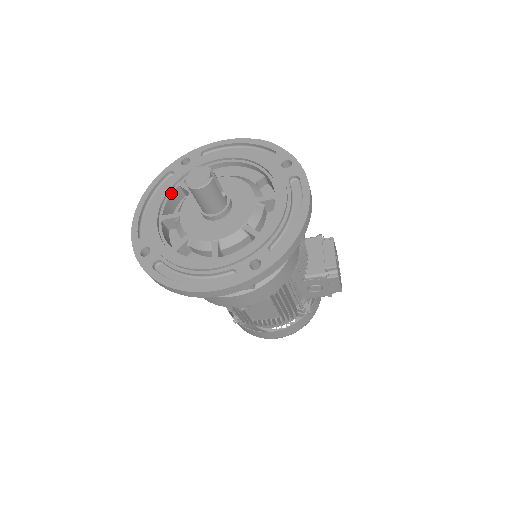
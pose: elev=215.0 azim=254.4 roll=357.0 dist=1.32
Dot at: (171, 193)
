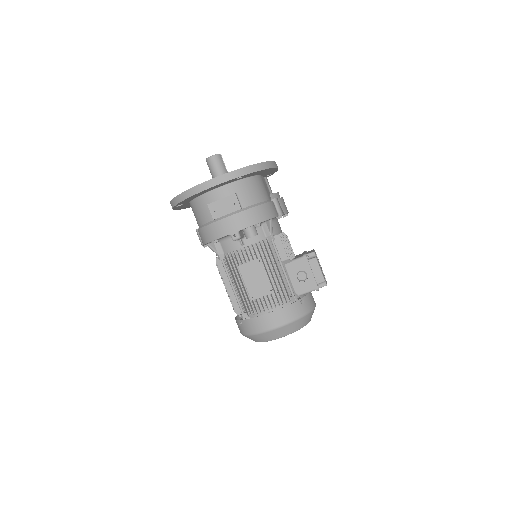
Dot at: occluded
